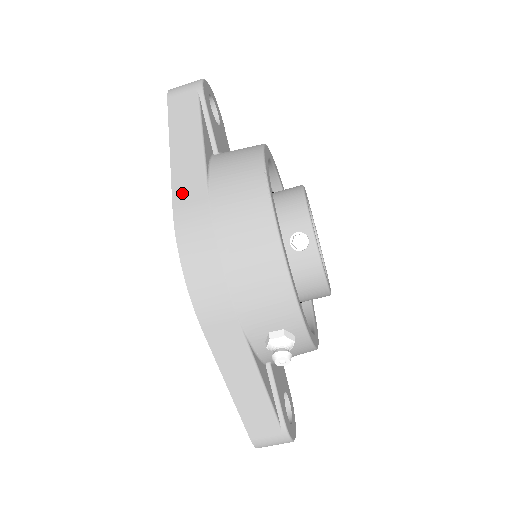
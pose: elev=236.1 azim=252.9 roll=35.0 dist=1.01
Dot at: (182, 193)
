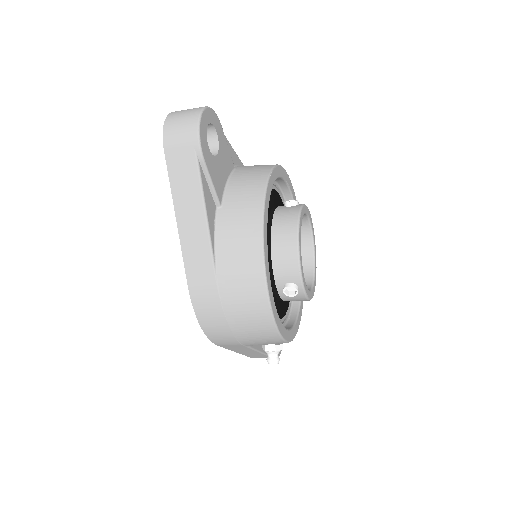
Dot at: (194, 273)
